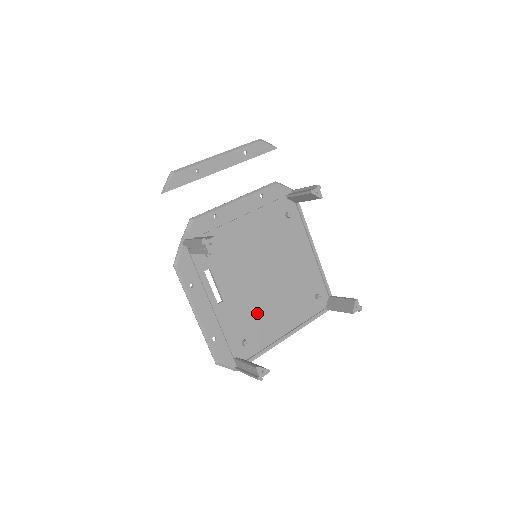
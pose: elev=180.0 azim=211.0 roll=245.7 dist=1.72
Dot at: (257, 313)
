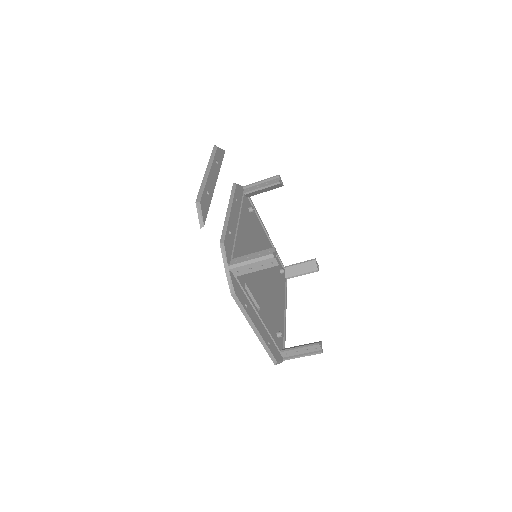
Dot at: (272, 305)
